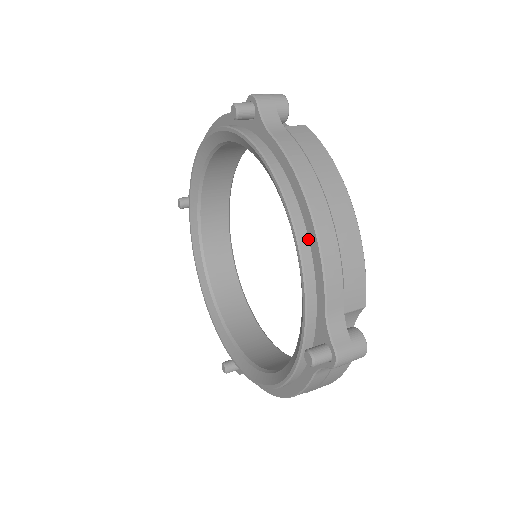
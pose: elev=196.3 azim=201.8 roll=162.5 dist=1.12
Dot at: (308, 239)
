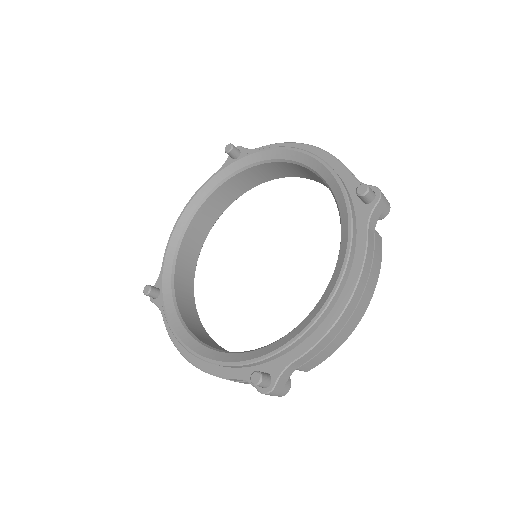
Dot at: (327, 316)
